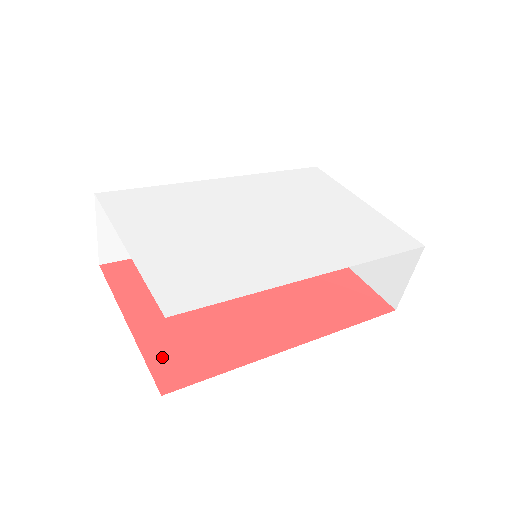
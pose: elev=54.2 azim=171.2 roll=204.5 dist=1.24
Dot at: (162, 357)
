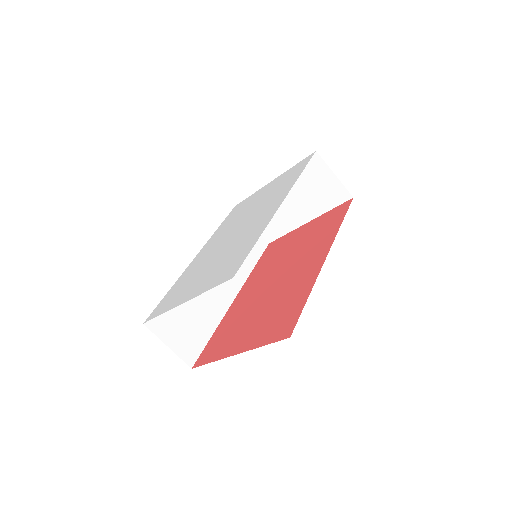
Dot at: (271, 335)
